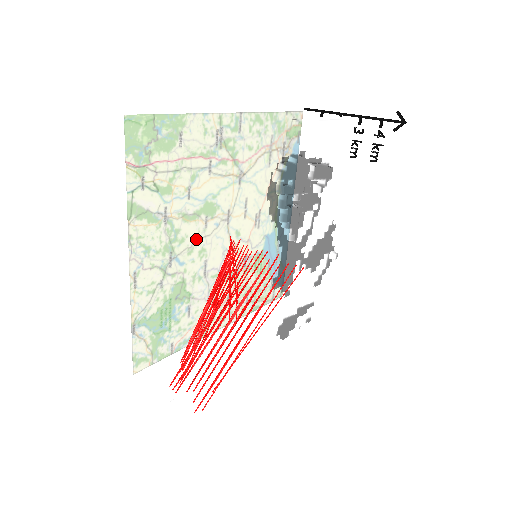
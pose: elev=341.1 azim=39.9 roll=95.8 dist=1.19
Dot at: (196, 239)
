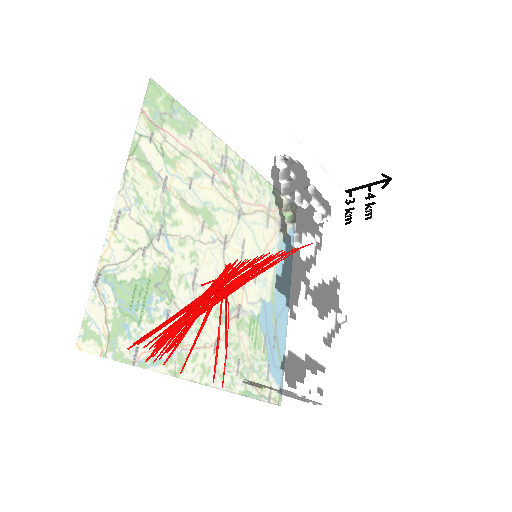
Dot at: (202, 137)
